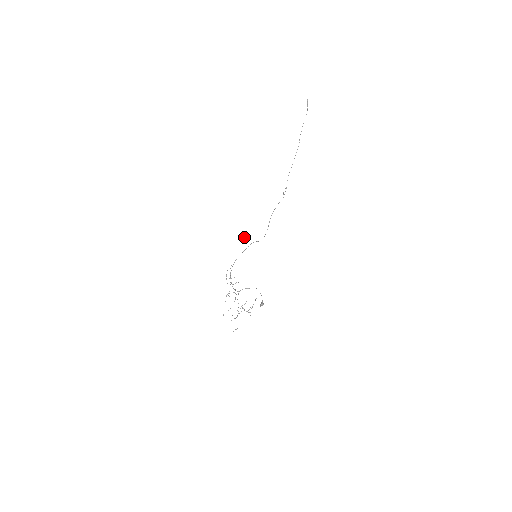
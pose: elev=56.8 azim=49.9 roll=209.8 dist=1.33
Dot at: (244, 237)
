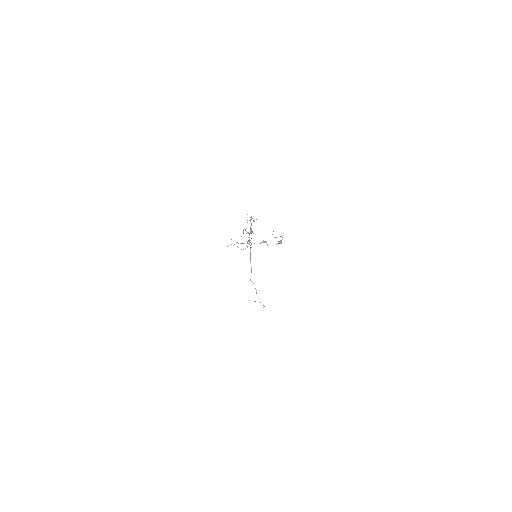
Dot at: occluded
